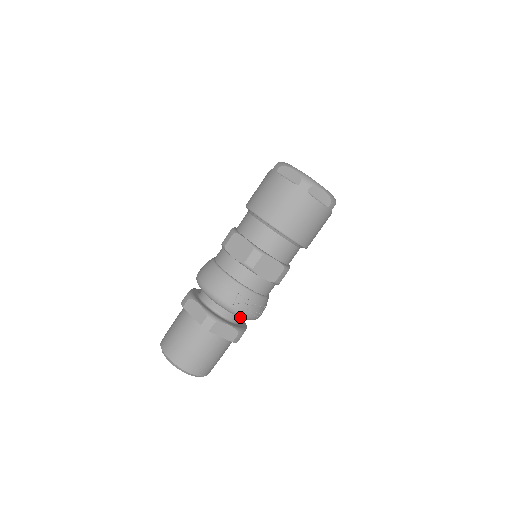
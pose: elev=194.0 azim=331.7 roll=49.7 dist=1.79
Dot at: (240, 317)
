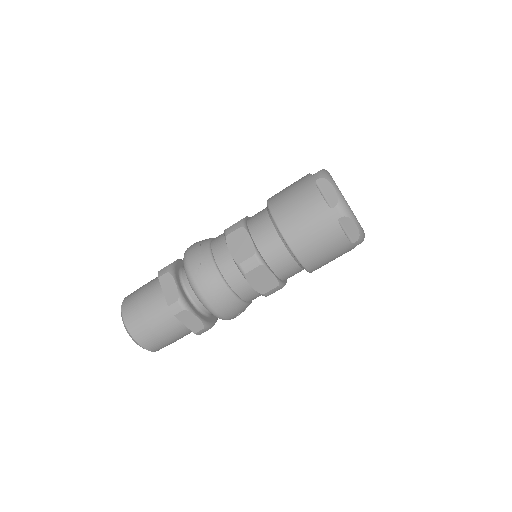
Dot at: occluded
